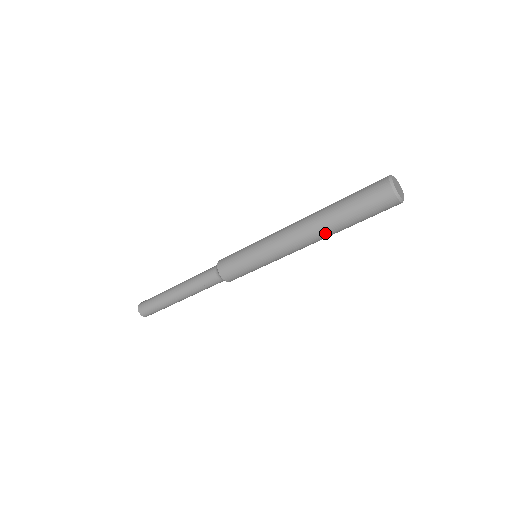
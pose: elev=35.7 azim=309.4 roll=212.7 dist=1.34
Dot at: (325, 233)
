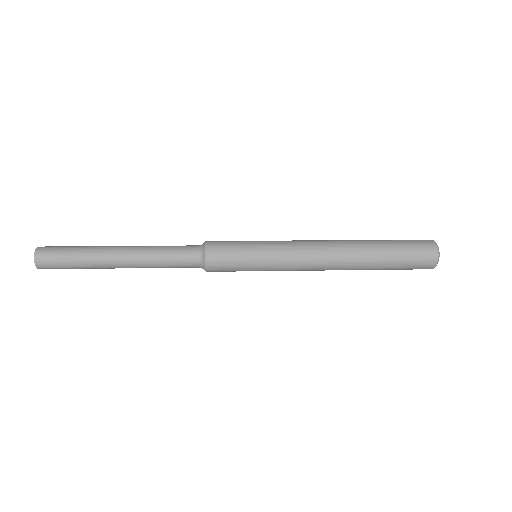
Dot at: (353, 269)
